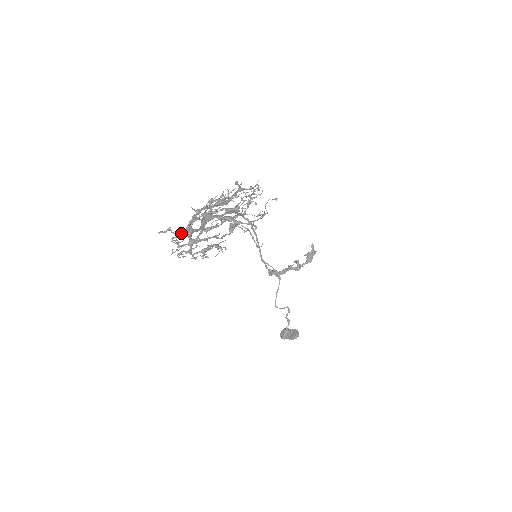
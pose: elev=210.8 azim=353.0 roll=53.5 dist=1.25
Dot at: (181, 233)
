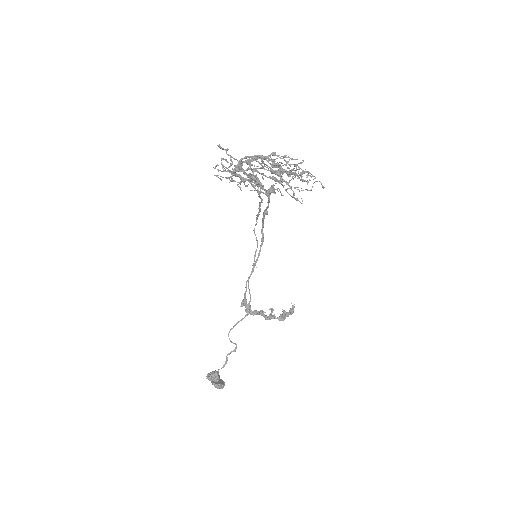
Dot at: (234, 158)
